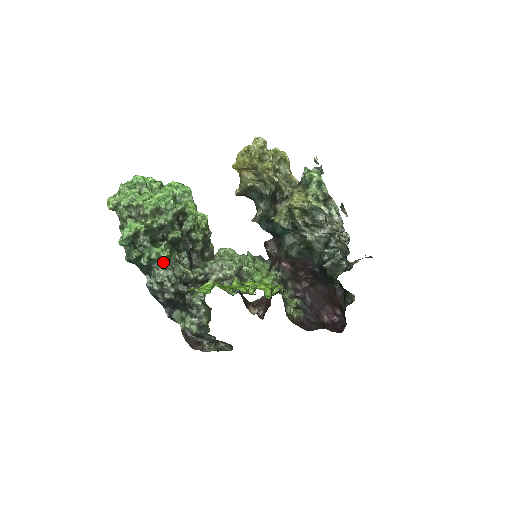
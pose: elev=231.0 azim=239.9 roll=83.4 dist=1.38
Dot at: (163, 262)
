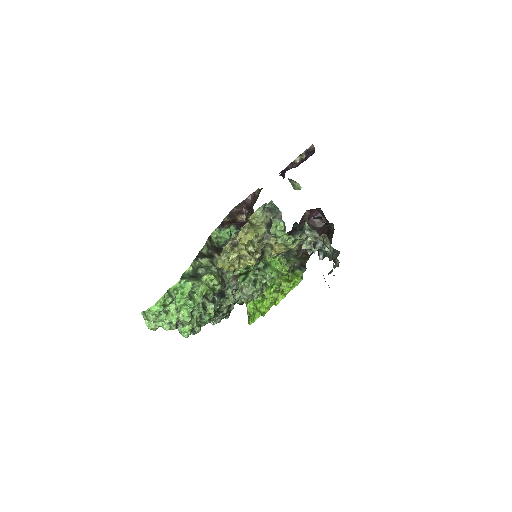
Dot at: (214, 316)
